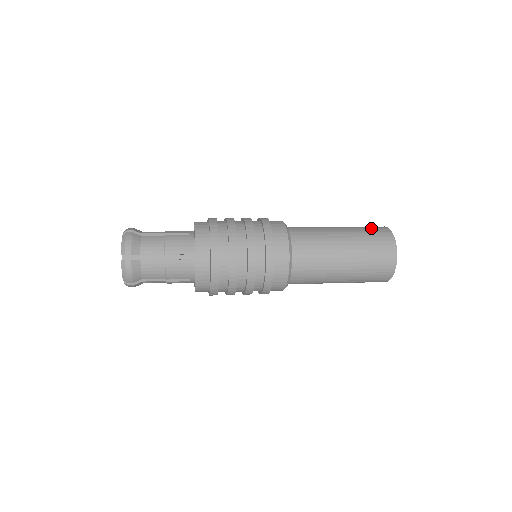
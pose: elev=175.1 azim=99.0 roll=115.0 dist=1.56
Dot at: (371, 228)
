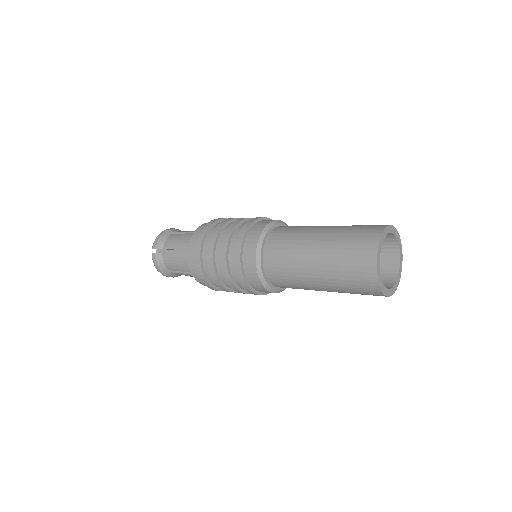
Dot at: (364, 226)
